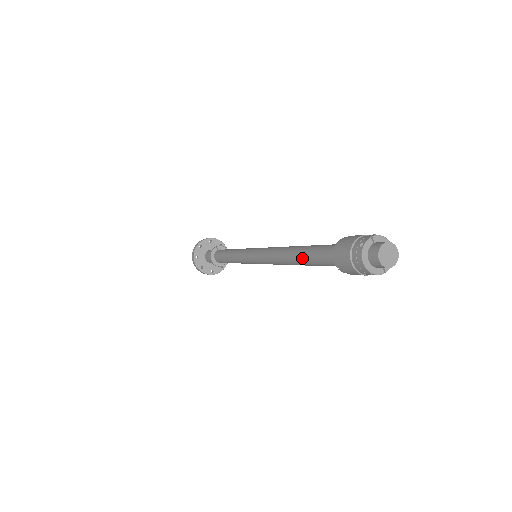
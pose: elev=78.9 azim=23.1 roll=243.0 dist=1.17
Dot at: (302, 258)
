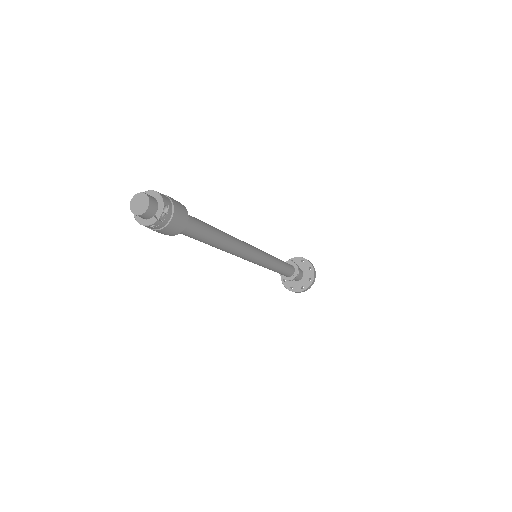
Dot at: occluded
